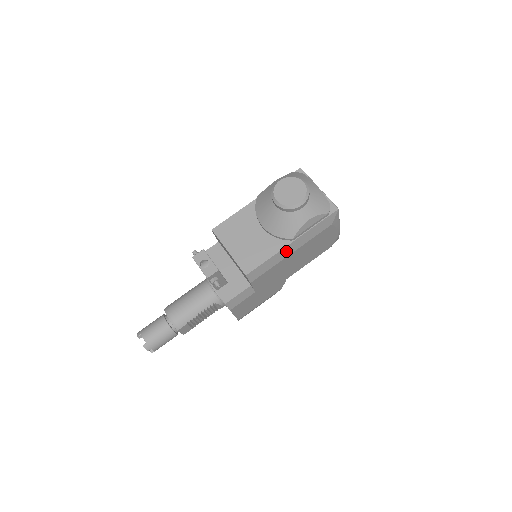
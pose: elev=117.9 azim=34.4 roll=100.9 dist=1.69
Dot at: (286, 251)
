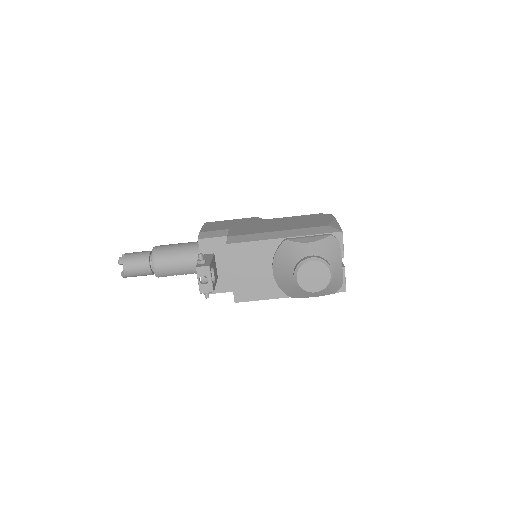
Dot at: occluded
